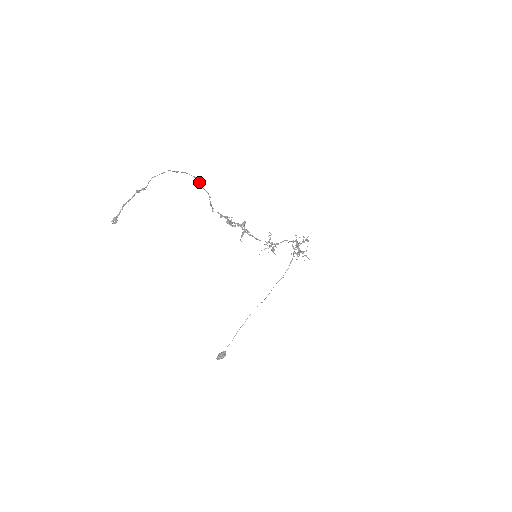
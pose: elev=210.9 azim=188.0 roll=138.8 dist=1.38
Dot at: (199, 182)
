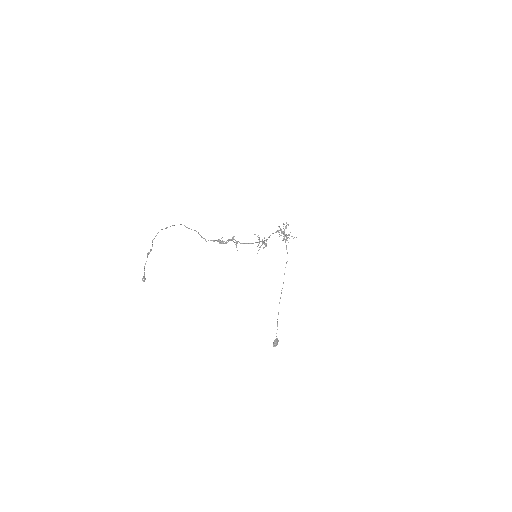
Dot at: occluded
